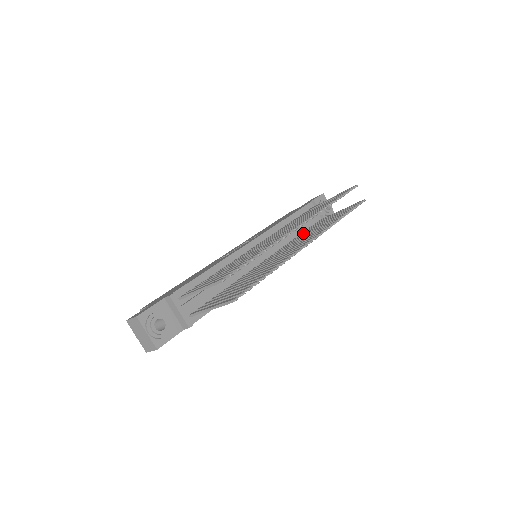
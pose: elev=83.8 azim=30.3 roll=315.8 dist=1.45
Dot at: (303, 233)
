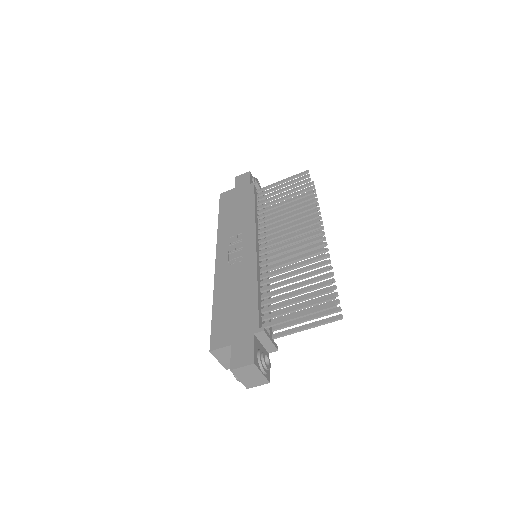
Dot at: occluded
